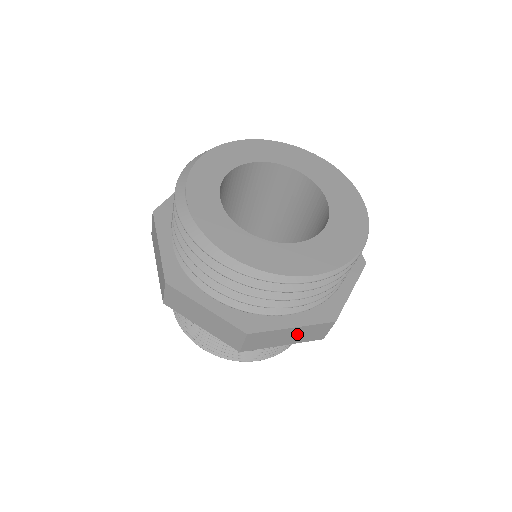
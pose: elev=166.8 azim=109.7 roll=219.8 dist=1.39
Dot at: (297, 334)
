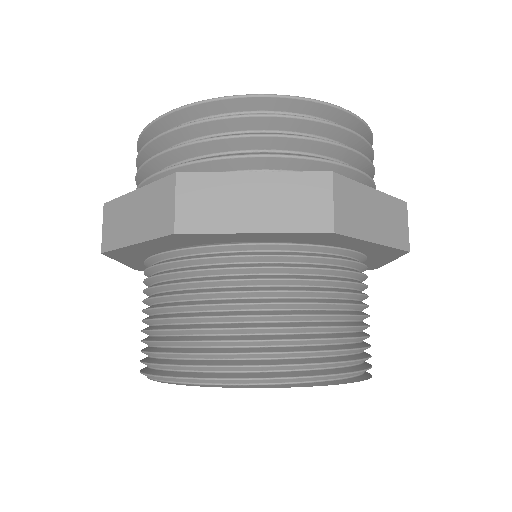
Dot at: (270, 198)
